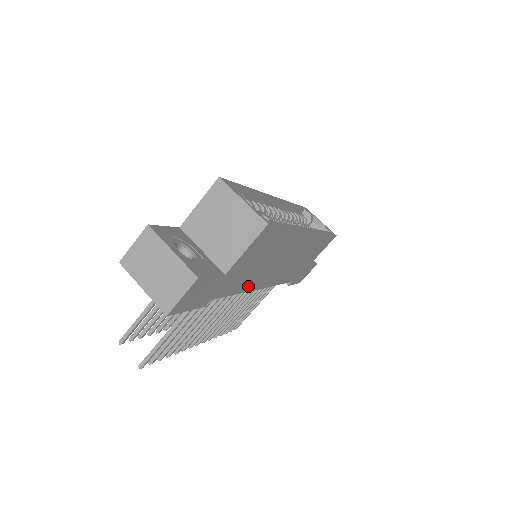
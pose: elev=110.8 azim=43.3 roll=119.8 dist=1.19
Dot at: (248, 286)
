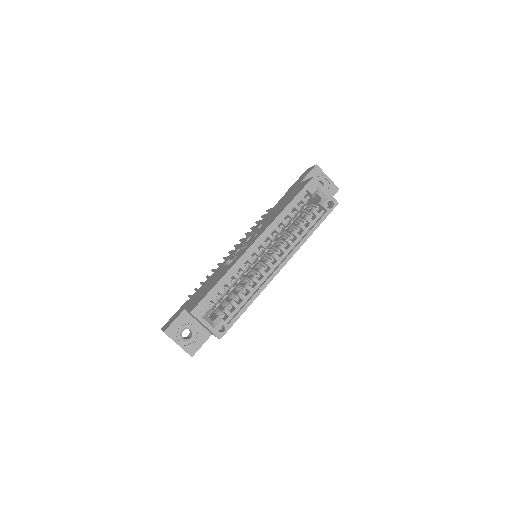
Dot at: occluded
